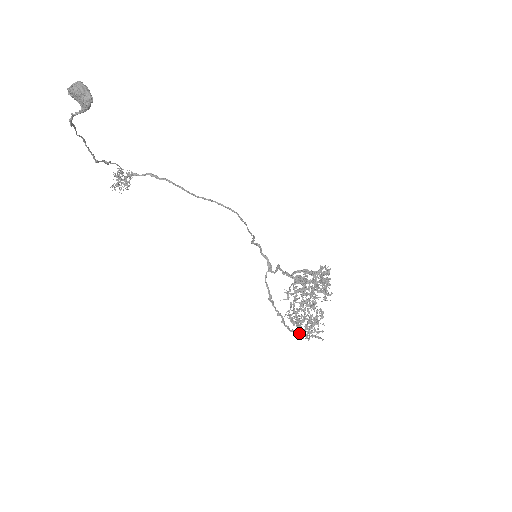
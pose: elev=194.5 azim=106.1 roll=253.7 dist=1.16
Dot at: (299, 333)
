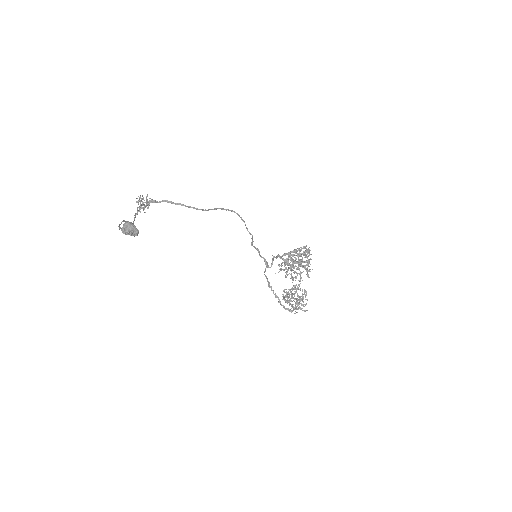
Dot at: (291, 310)
